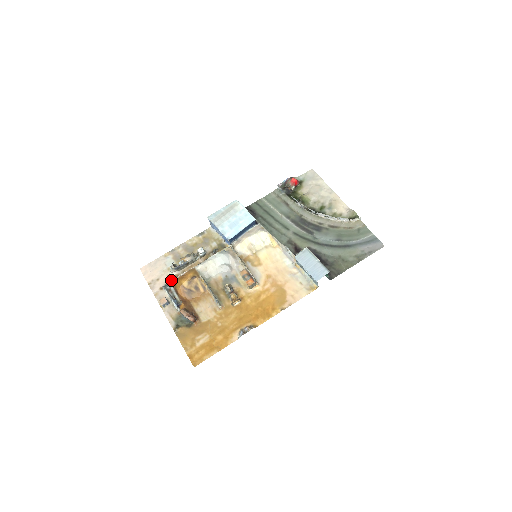
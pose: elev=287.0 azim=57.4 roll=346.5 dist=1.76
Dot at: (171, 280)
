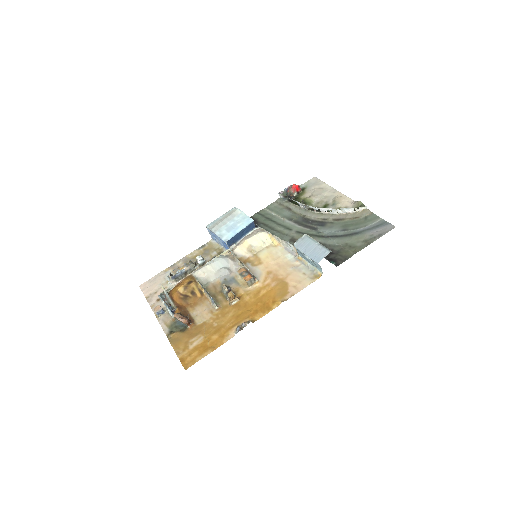
Dot at: occluded
